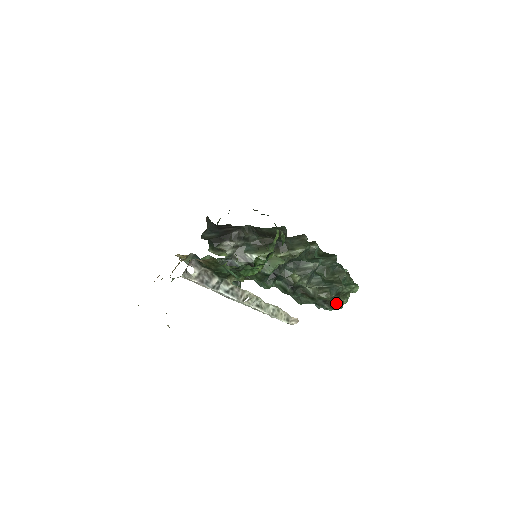
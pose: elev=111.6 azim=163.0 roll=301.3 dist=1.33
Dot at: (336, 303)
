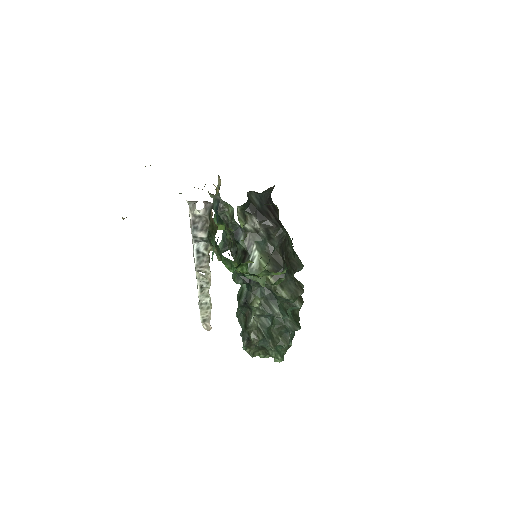
Dot at: (254, 349)
